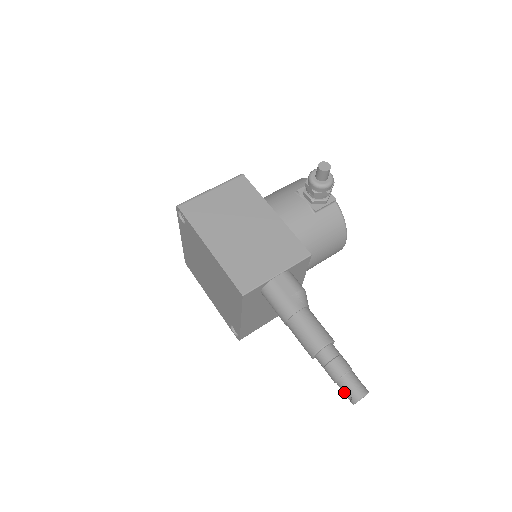
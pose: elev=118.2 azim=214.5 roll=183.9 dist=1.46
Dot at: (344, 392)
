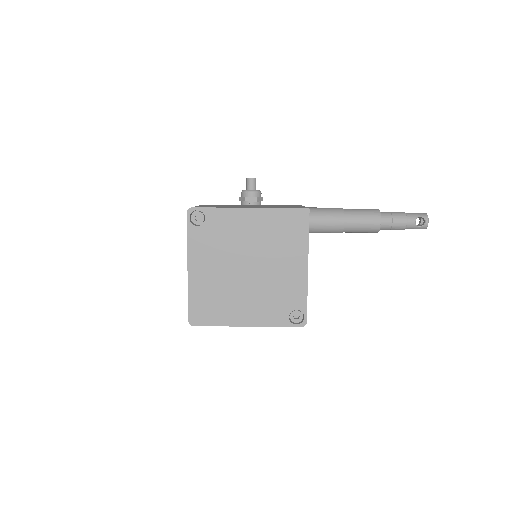
Dot at: (416, 225)
